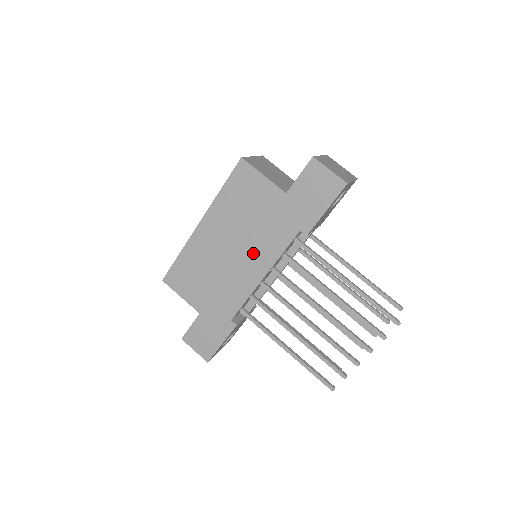
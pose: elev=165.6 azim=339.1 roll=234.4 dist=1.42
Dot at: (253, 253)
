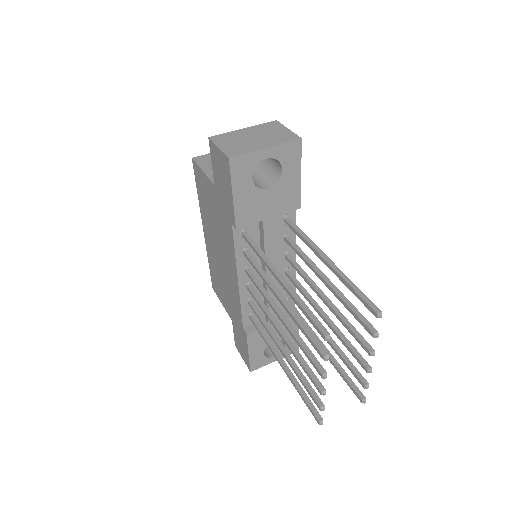
Dot at: (226, 255)
